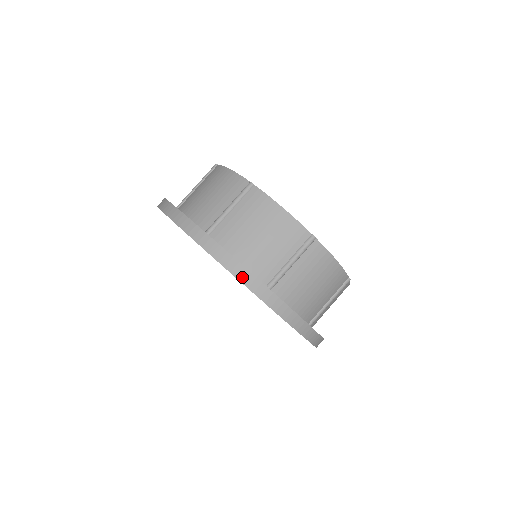
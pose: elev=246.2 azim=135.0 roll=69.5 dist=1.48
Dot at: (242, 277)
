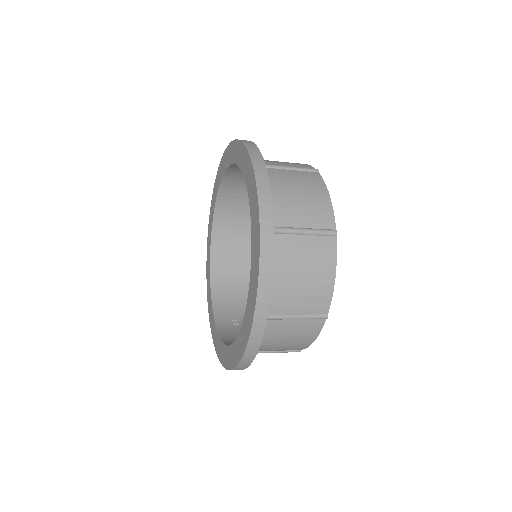
Dot at: (261, 299)
